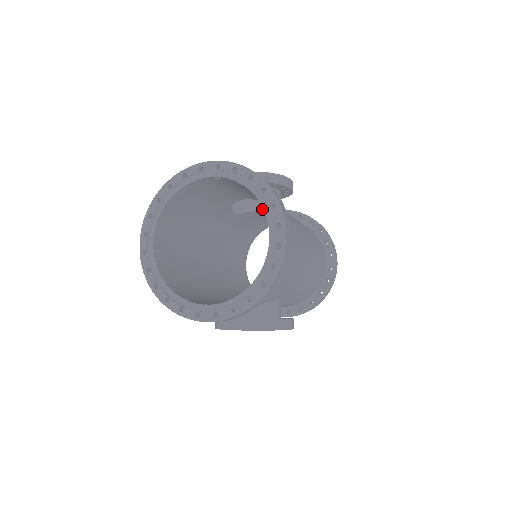
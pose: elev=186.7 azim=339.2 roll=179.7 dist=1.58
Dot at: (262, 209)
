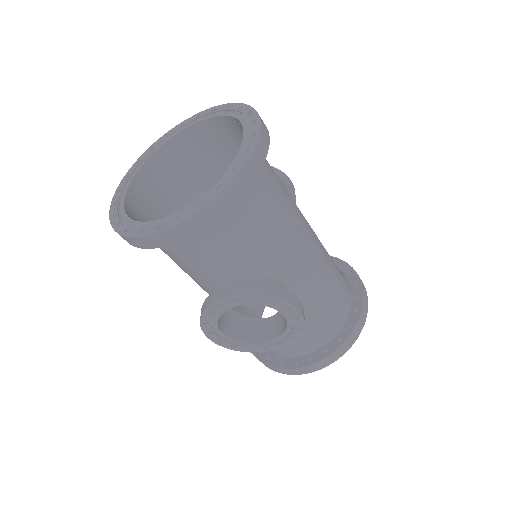
Dot at: occluded
